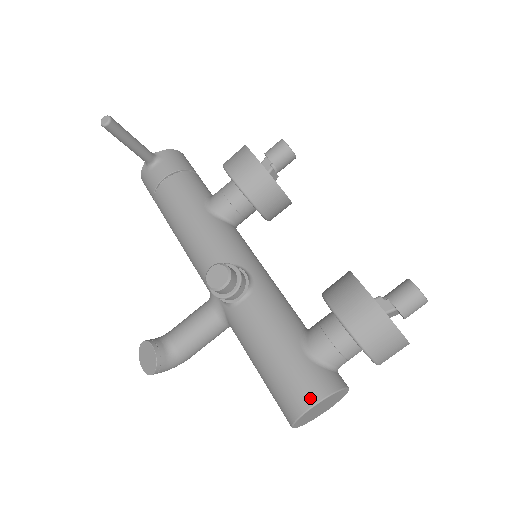
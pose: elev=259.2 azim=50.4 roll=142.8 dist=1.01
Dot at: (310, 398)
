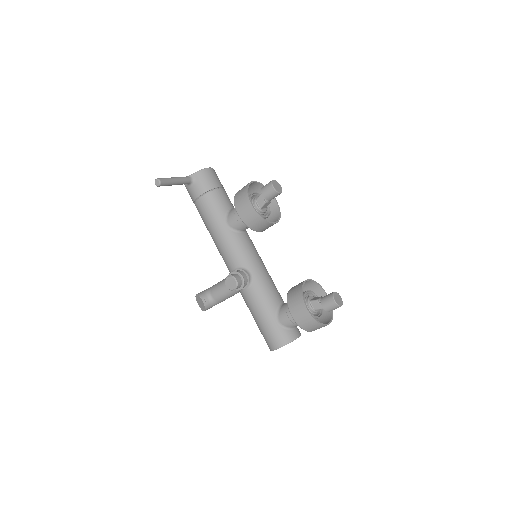
Dot at: (277, 345)
